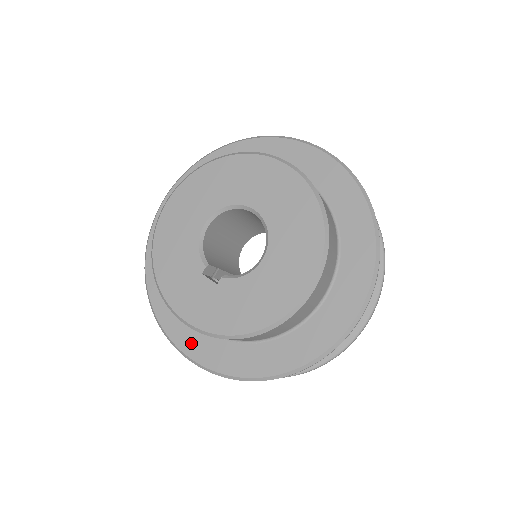
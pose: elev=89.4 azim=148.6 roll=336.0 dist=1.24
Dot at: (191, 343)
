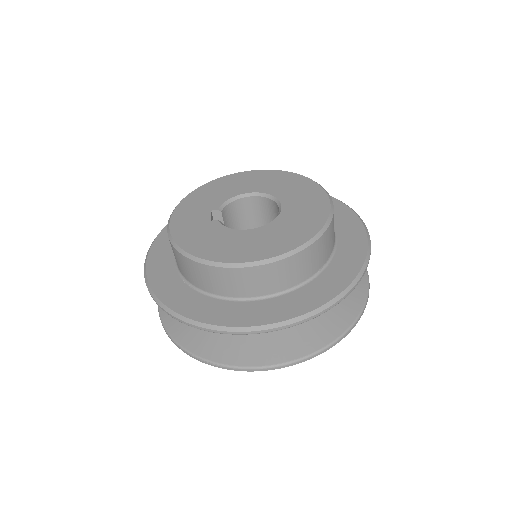
Dot at: (158, 255)
